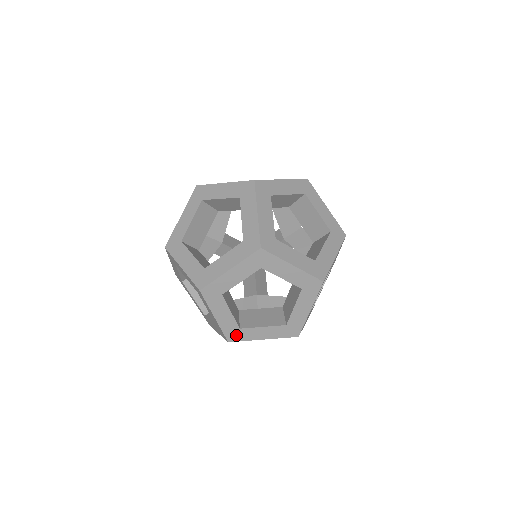
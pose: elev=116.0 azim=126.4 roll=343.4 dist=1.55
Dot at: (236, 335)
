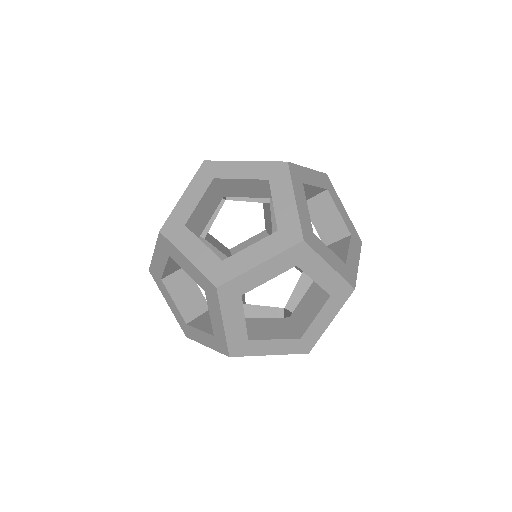
Dot at: (306, 344)
